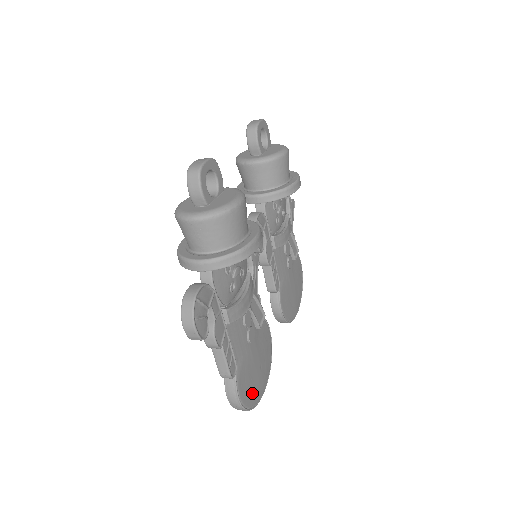
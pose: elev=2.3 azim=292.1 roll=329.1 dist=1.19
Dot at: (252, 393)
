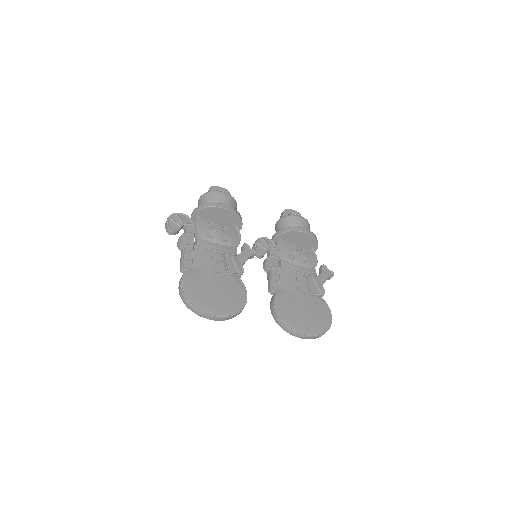
Dot at: (198, 297)
